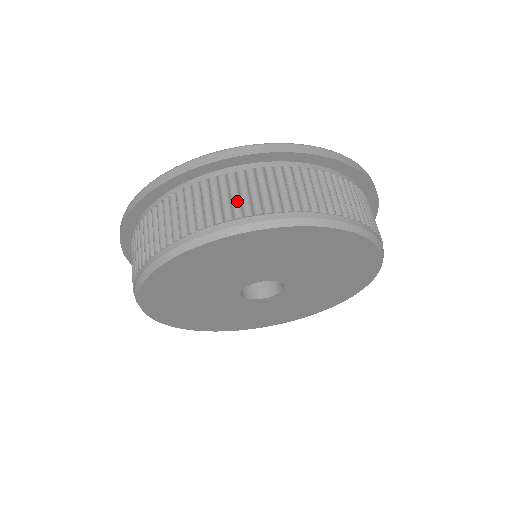
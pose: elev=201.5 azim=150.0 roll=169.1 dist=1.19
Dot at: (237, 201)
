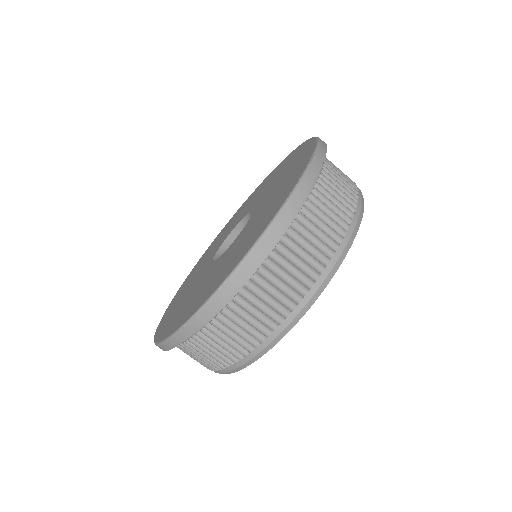
Dot at: (330, 227)
